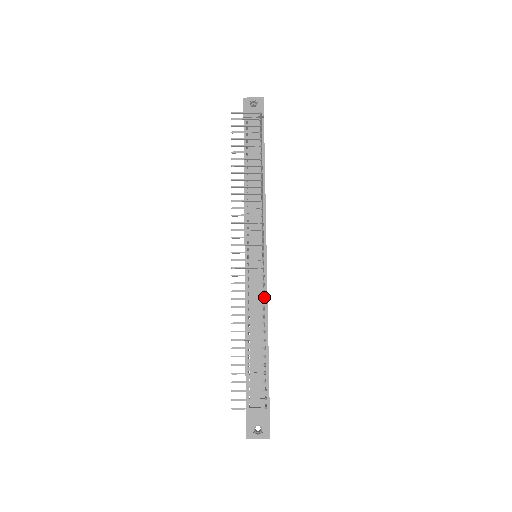
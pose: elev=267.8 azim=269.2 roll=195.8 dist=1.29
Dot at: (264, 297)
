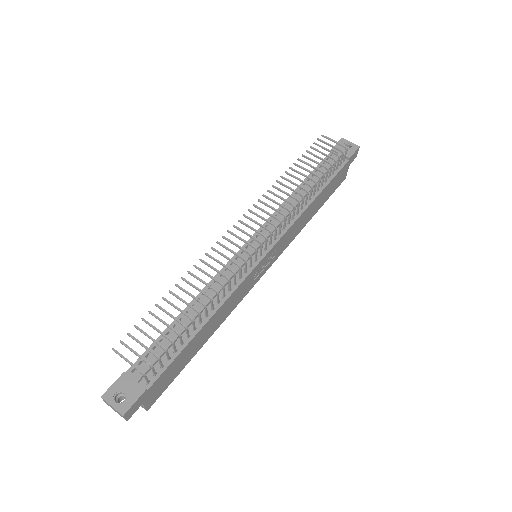
Dot at: (233, 287)
